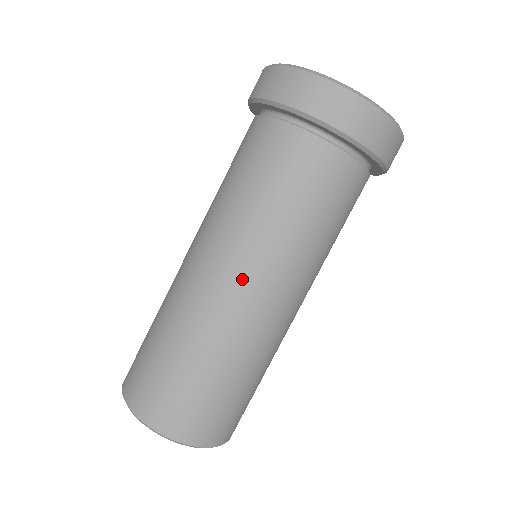
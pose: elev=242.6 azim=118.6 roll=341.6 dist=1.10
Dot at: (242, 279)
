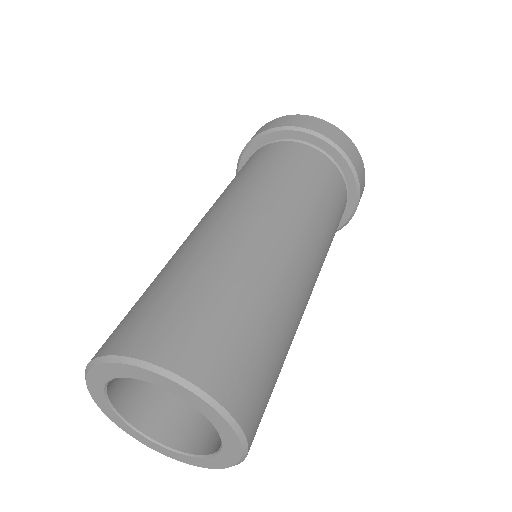
Dot at: (244, 212)
